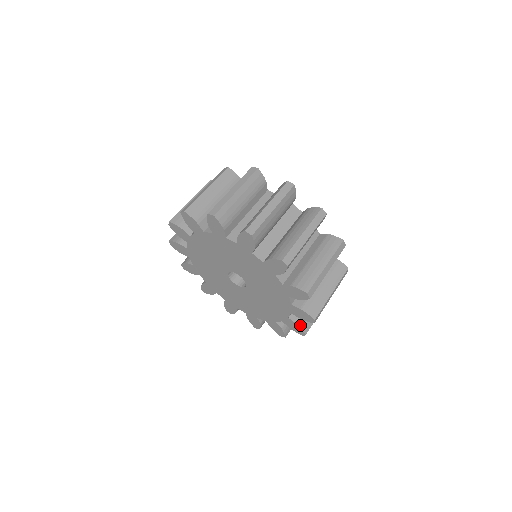
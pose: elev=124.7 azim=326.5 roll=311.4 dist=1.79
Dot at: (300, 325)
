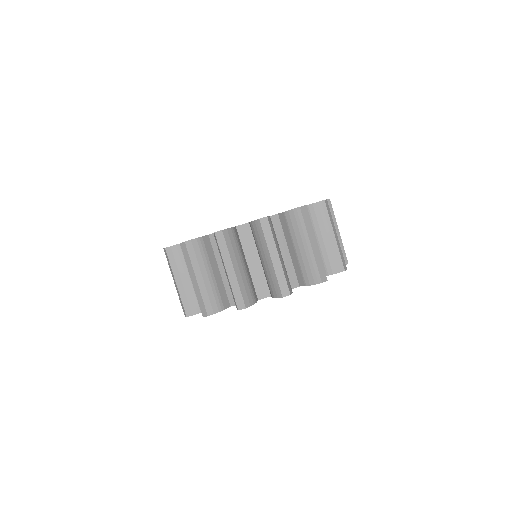
Dot at: occluded
